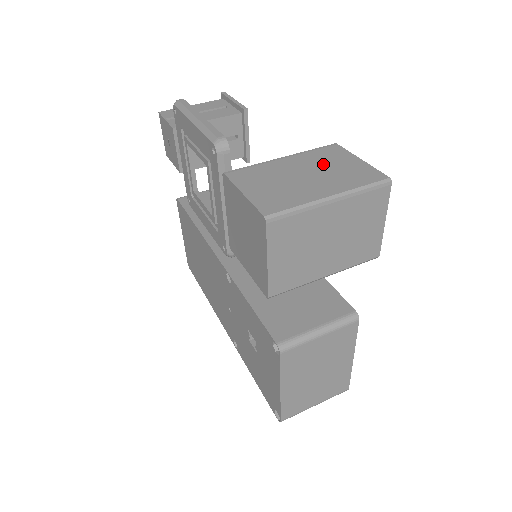
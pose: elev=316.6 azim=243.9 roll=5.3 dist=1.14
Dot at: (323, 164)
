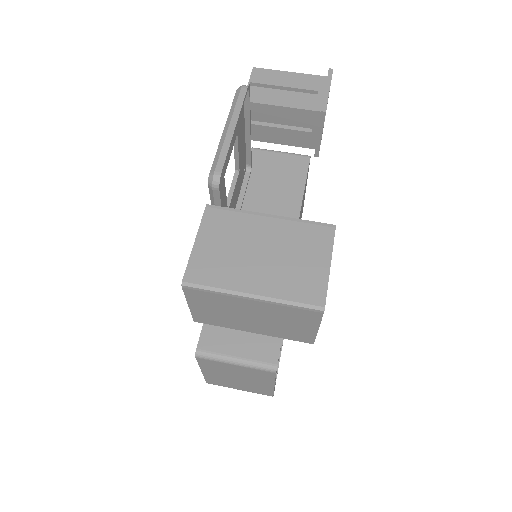
Dot at: (291, 248)
